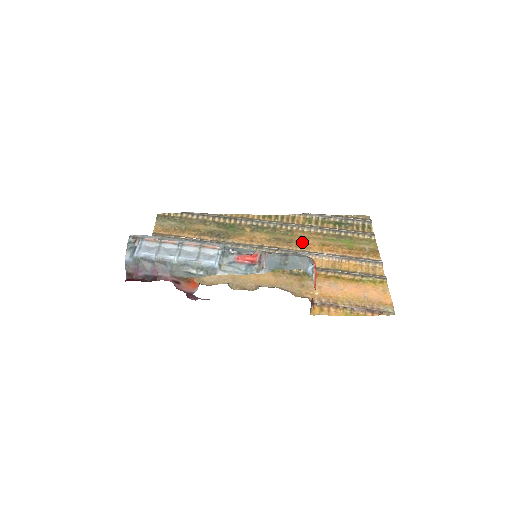
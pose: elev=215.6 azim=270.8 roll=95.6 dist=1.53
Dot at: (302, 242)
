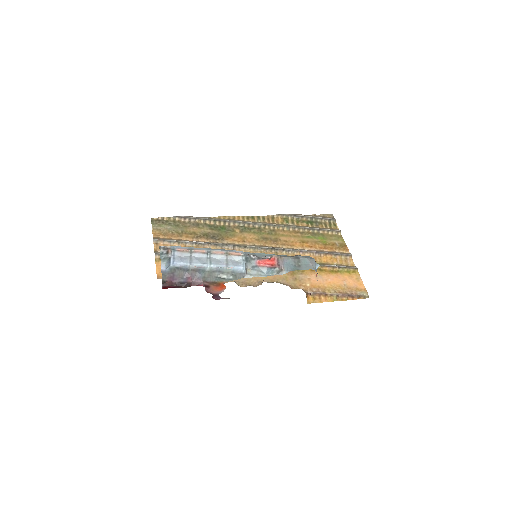
Dot at: (286, 240)
